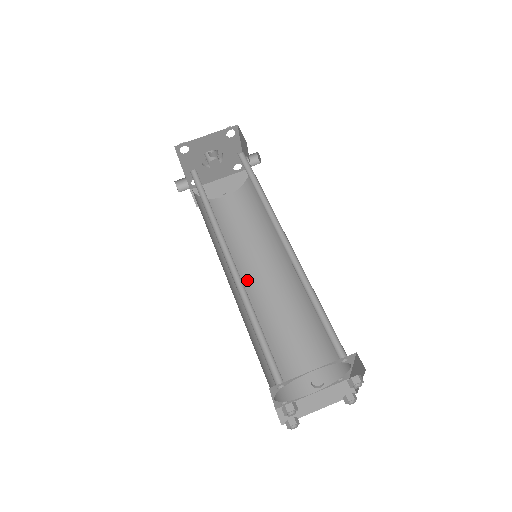
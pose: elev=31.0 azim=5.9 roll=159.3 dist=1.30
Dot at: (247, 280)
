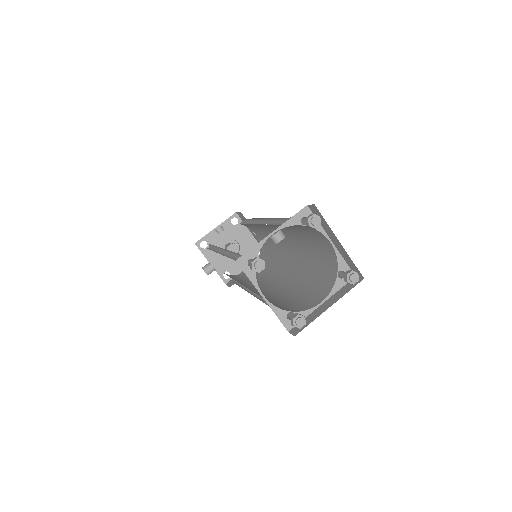
Dot at: (263, 287)
